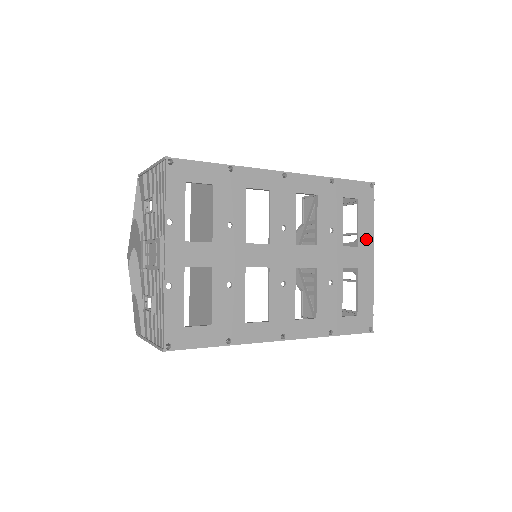
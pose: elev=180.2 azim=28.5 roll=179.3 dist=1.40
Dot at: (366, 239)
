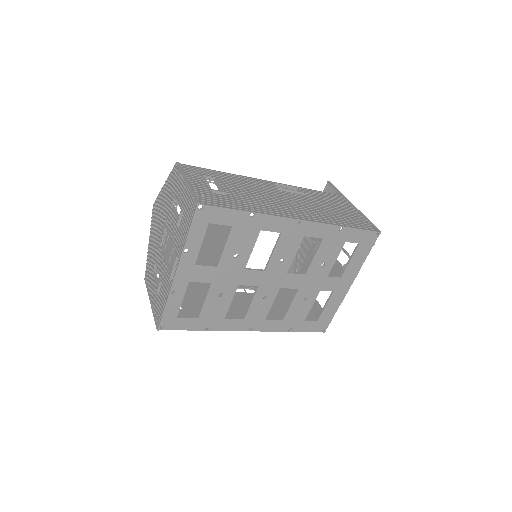
Dot at: (351, 273)
